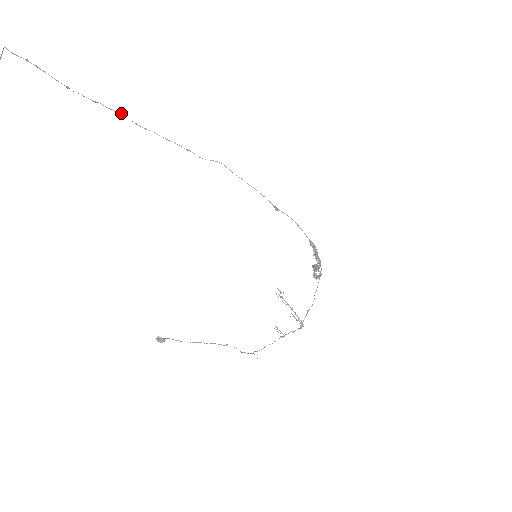
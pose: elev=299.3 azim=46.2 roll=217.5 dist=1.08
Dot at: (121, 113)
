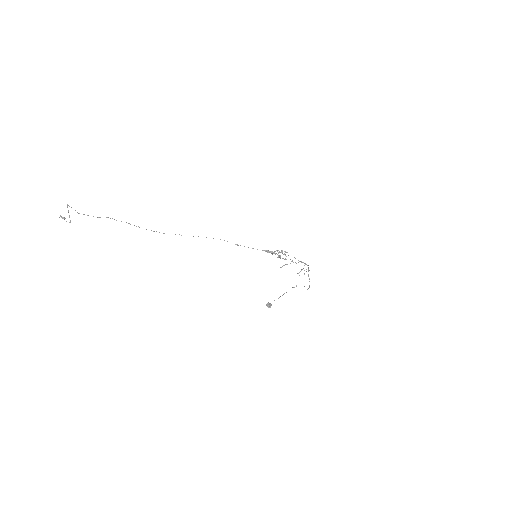
Dot at: (138, 226)
